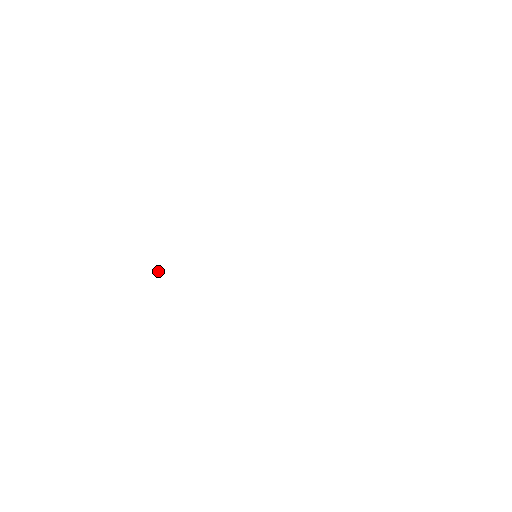
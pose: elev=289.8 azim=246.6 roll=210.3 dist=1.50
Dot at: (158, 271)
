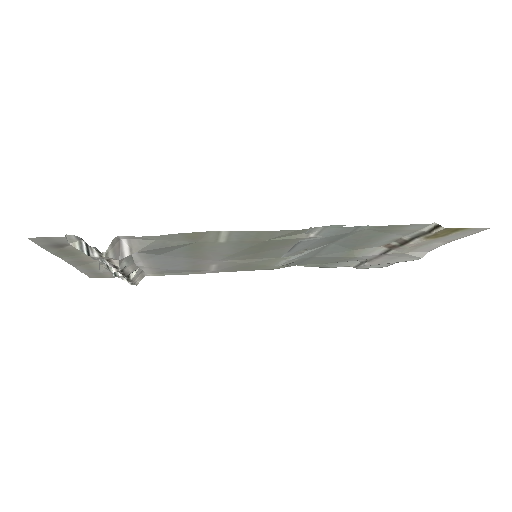
Dot at: occluded
